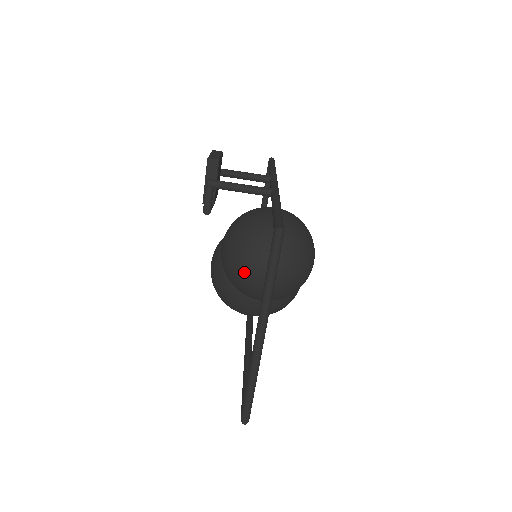
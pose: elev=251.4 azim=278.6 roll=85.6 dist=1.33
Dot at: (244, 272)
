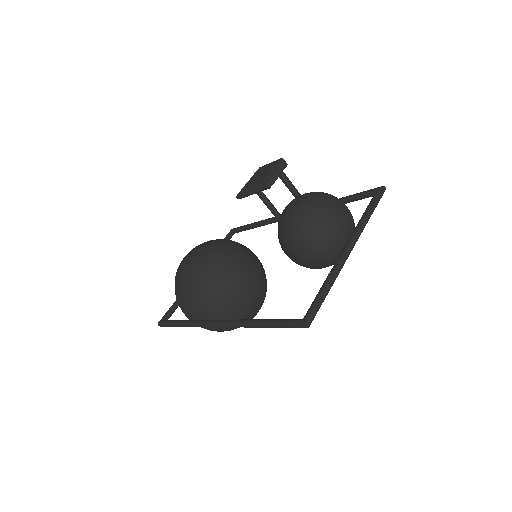
Dot at: (330, 213)
